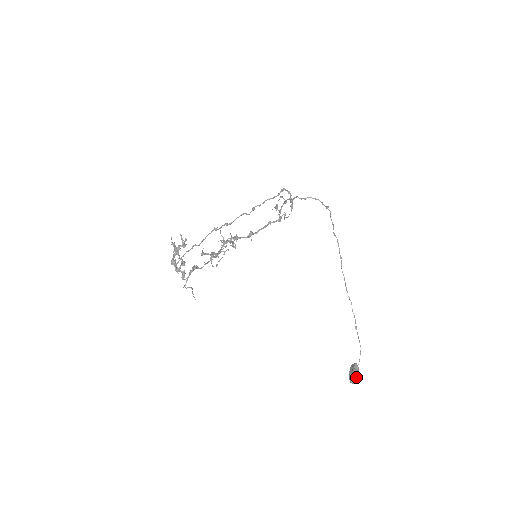
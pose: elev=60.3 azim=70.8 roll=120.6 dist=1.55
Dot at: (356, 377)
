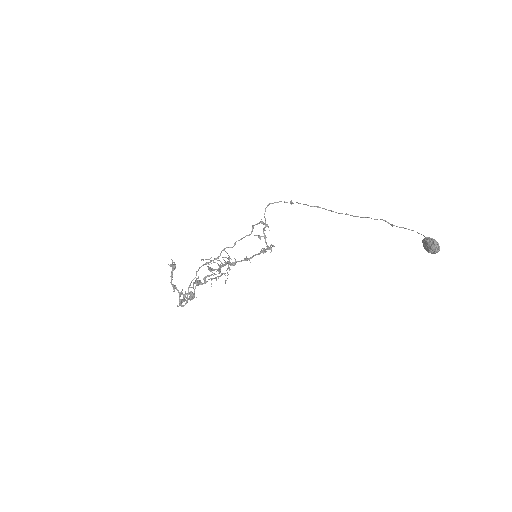
Dot at: (431, 239)
